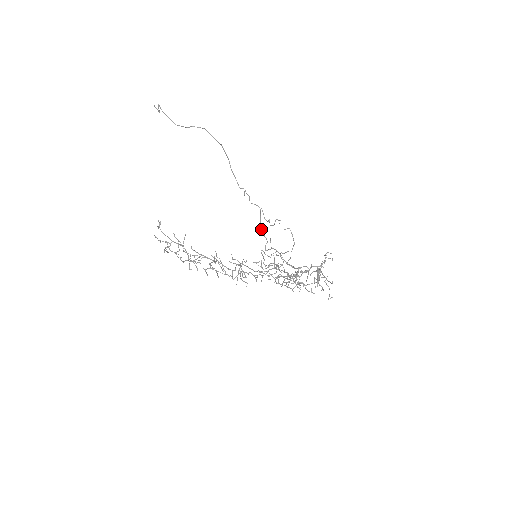
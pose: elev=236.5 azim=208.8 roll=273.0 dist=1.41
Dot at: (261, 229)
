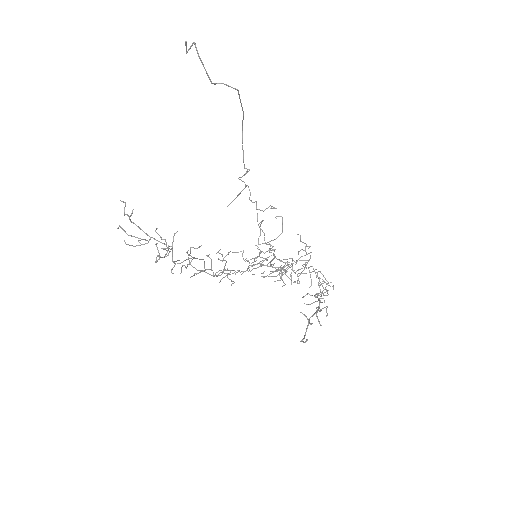
Dot at: occluded
